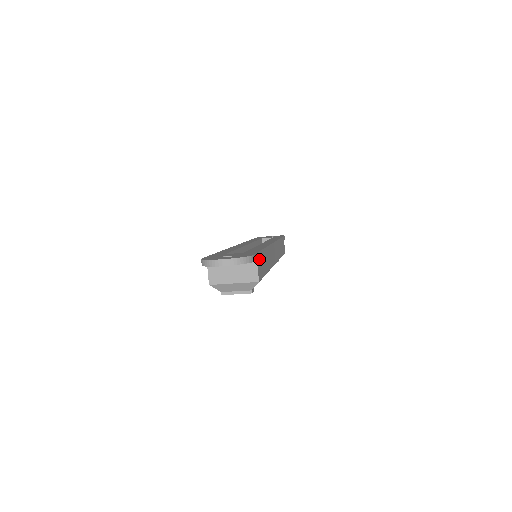
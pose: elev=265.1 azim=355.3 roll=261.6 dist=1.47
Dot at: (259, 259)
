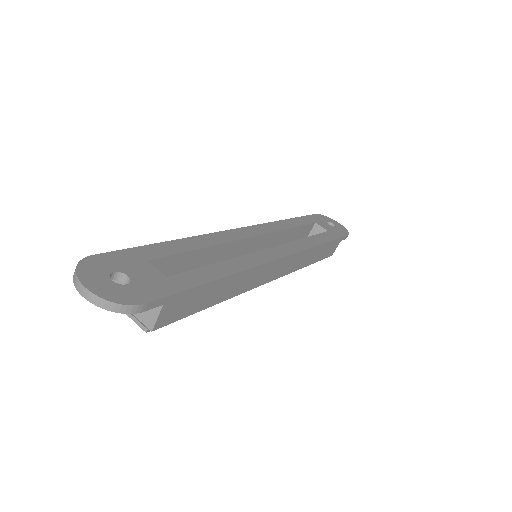
Dot at: (179, 300)
